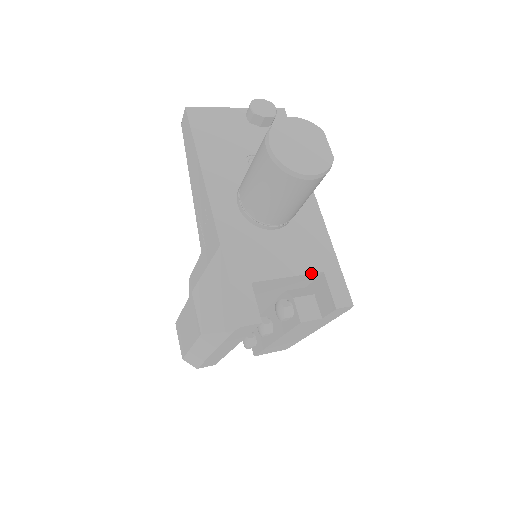
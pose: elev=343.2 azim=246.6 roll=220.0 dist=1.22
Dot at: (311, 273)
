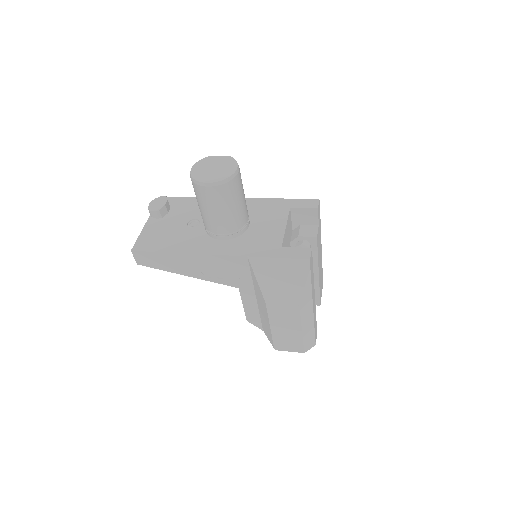
Dot at: (288, 214)
